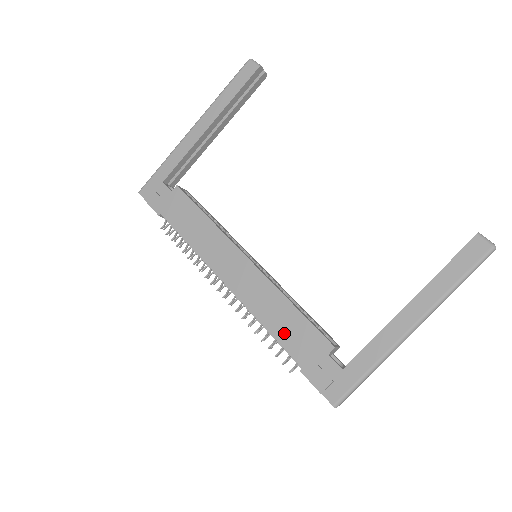
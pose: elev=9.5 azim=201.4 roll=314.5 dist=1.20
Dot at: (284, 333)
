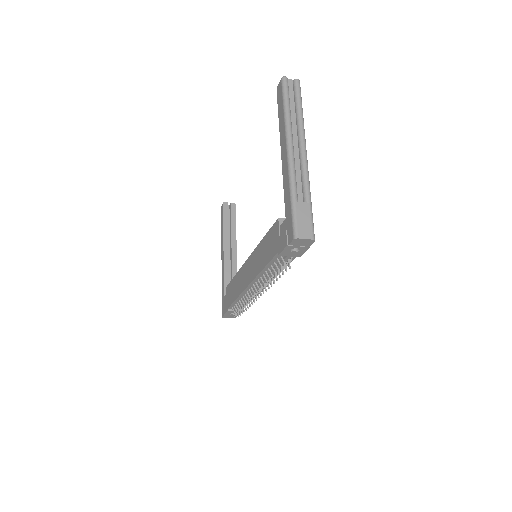
Dot at: (267, 256)
